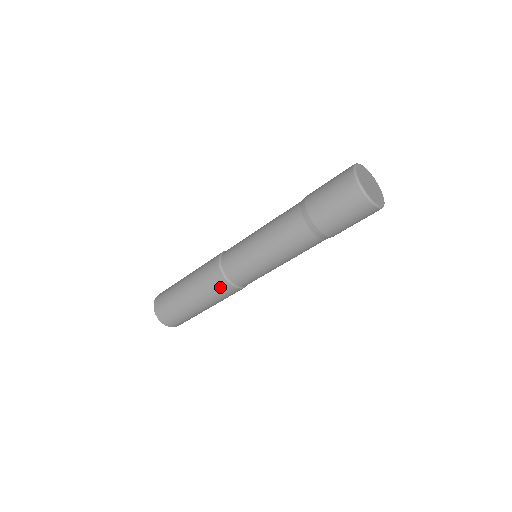
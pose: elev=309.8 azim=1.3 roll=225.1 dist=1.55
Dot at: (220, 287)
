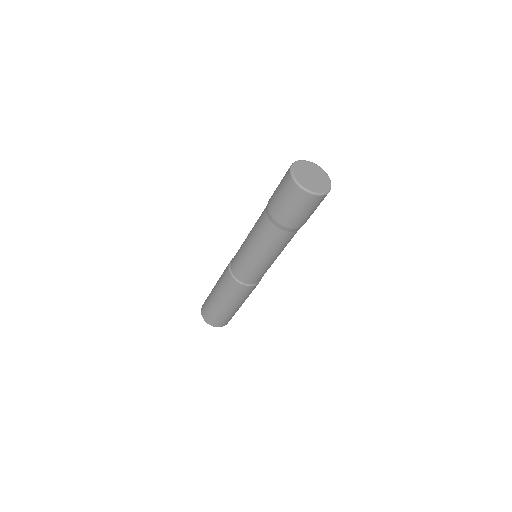
Dot at: (228, 280)
